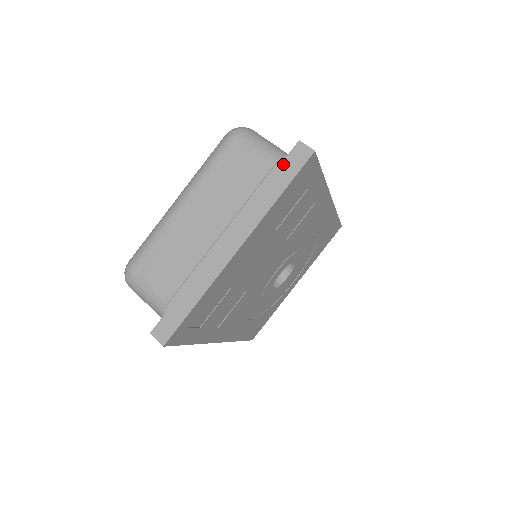
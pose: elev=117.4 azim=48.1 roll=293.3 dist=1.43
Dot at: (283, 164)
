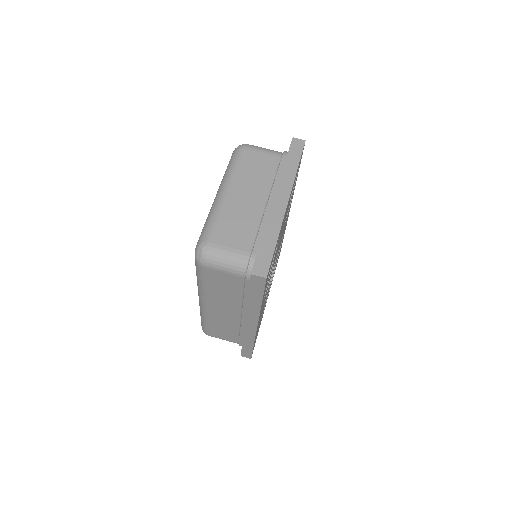
Dot at: (290, 151)
